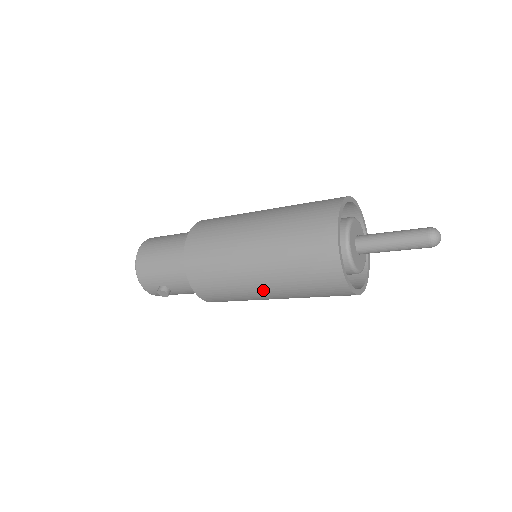
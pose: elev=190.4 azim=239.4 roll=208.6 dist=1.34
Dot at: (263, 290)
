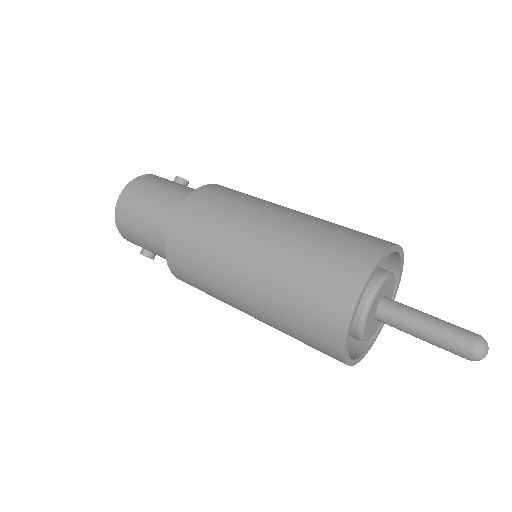
Dot at: occluded
